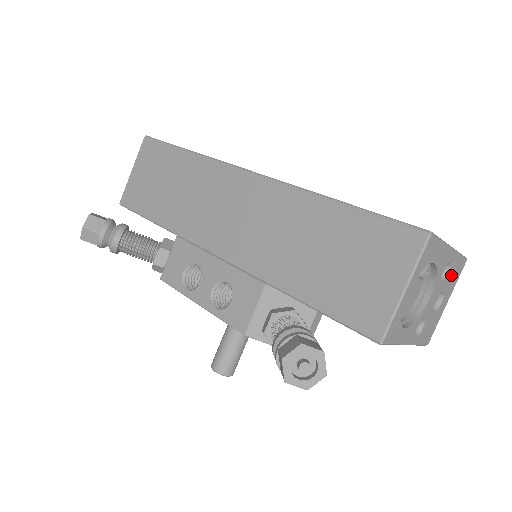
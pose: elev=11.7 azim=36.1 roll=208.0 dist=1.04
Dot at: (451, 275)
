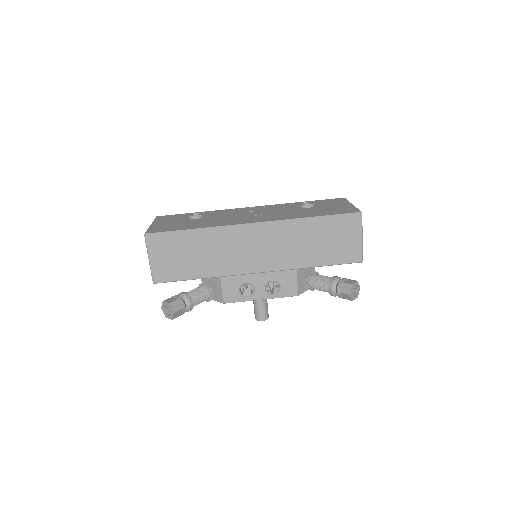
Dot at: occluded
